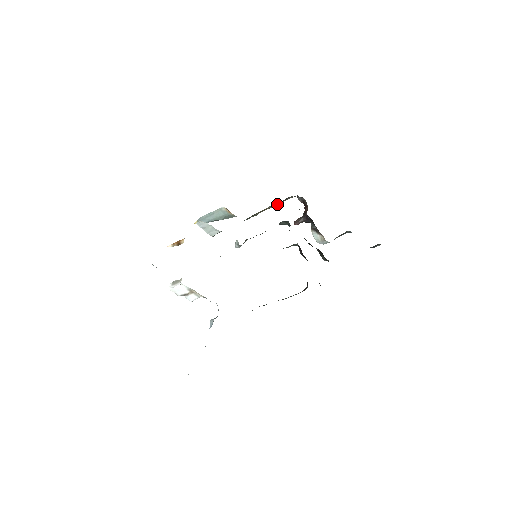
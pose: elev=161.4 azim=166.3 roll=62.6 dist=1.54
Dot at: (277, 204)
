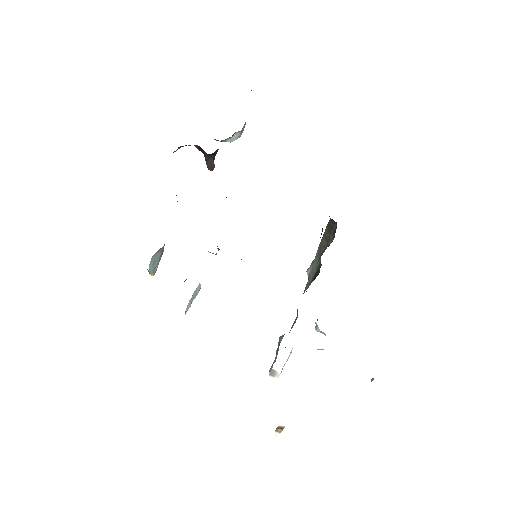
Dot at: occluded
